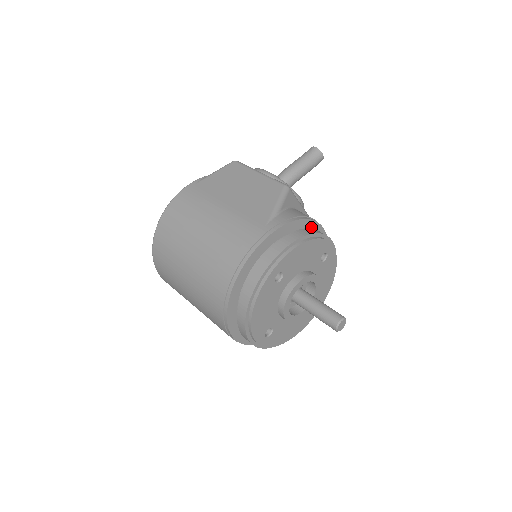
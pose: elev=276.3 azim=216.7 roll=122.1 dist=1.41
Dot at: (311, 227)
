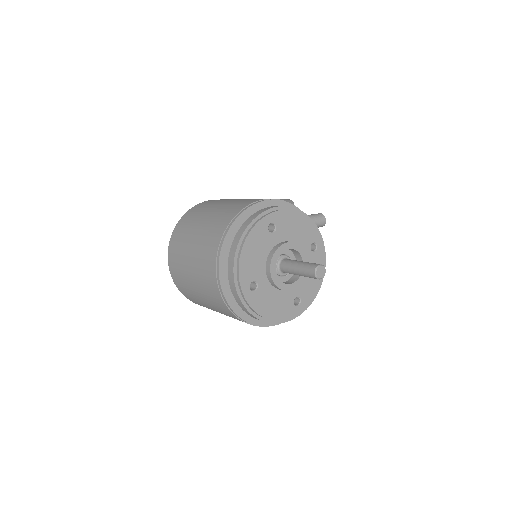
Dot at: occluded
